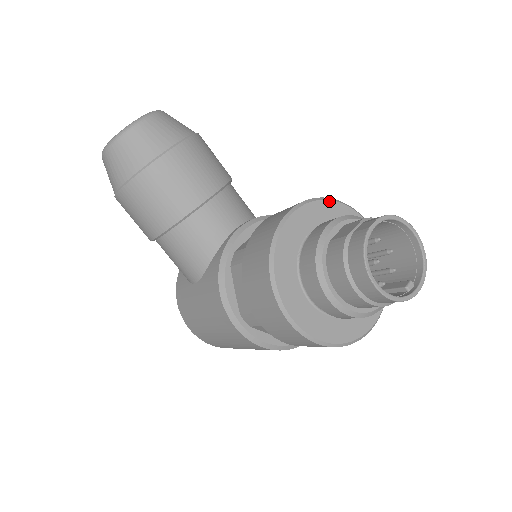
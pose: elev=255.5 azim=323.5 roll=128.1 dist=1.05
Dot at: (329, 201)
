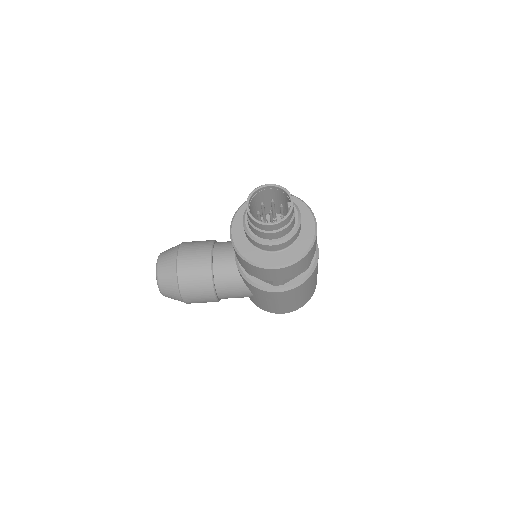
Dot at: (241, 208)
